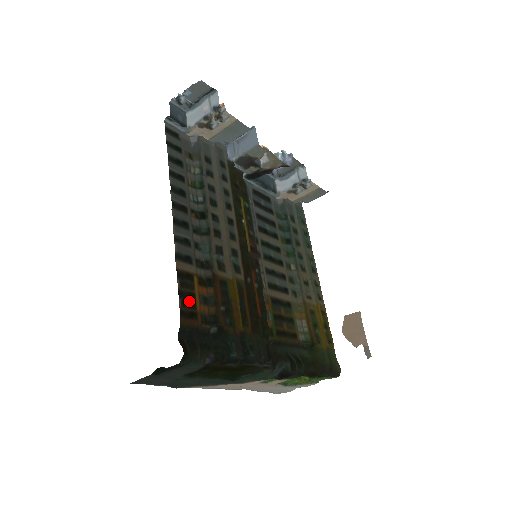
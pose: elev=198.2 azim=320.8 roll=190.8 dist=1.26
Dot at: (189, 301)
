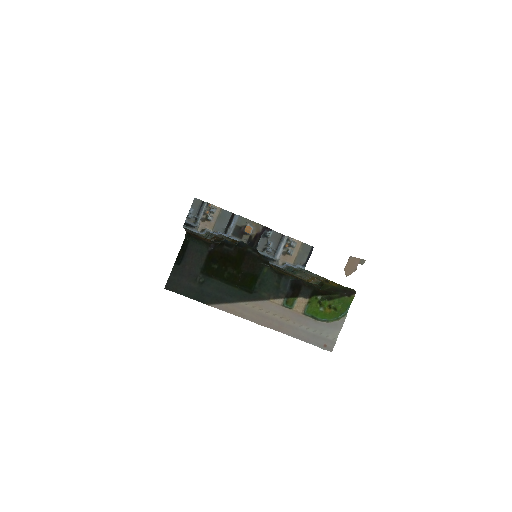
Dot at: (194, 234)
